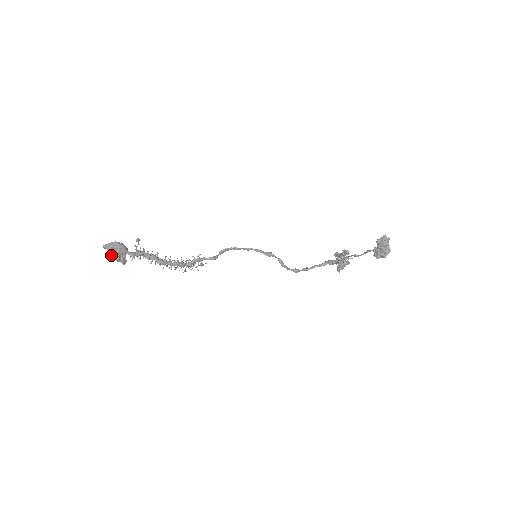
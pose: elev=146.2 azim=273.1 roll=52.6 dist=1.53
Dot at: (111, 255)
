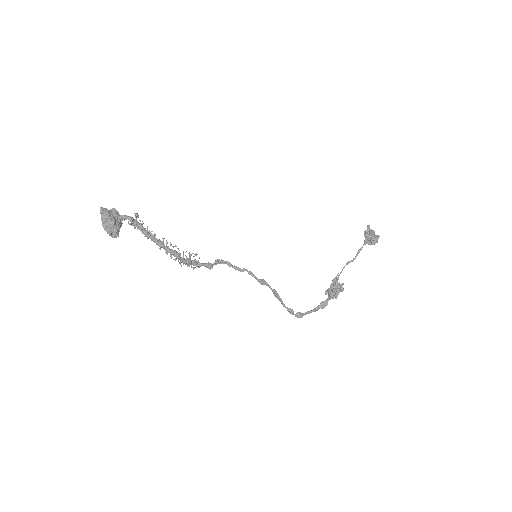
Dot at: (107, 217)
